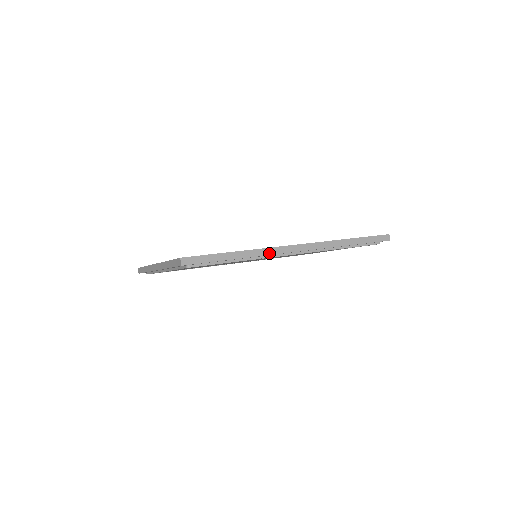
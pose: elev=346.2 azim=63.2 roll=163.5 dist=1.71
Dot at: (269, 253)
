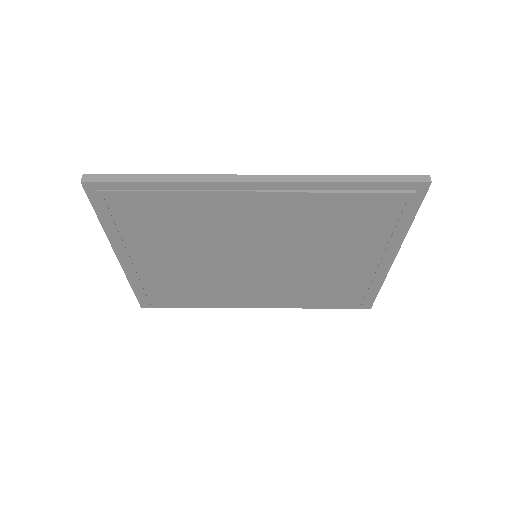
Dot at: (209, 180)
